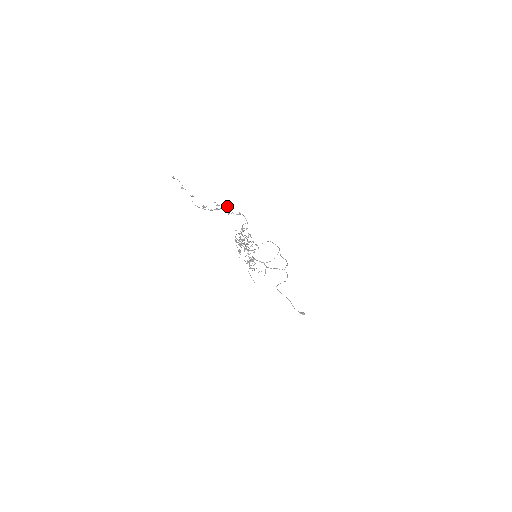
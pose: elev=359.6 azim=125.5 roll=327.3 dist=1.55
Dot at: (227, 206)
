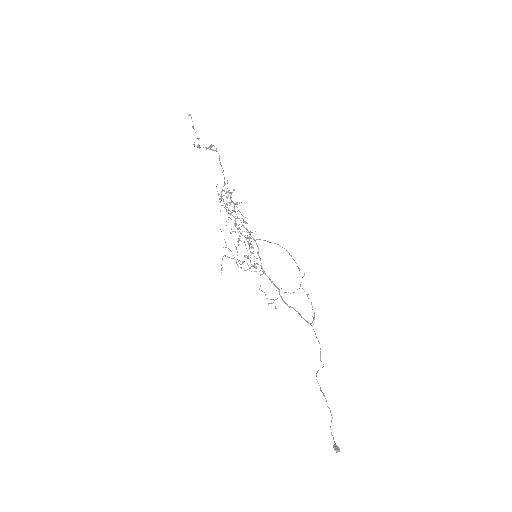
Dot at: (213, 145)
